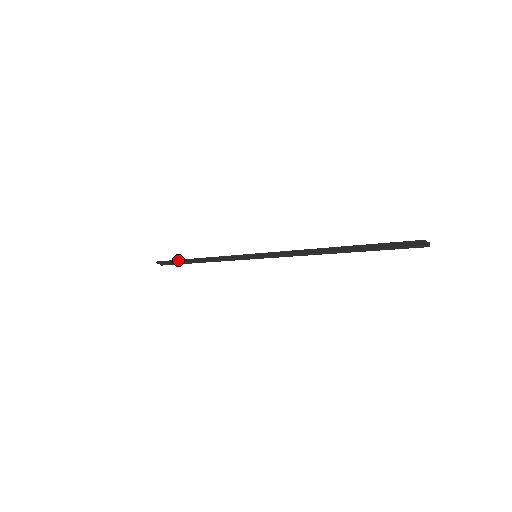
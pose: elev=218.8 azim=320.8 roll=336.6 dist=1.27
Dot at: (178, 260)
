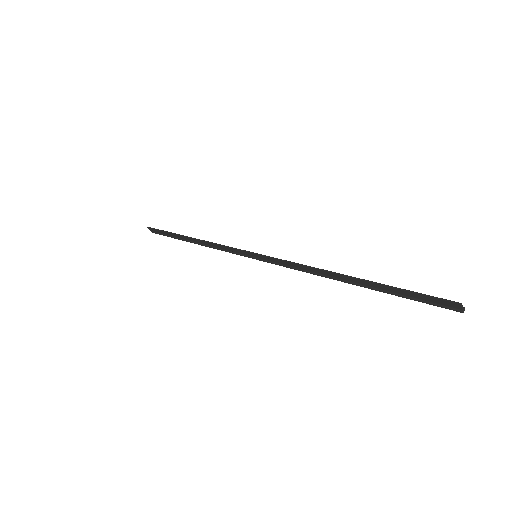
Dot at: (171, 233)
